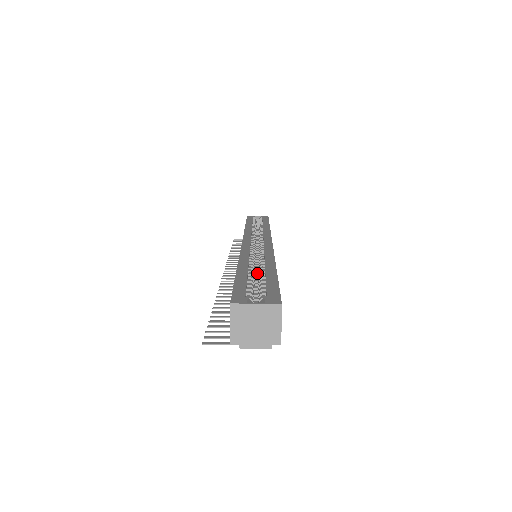
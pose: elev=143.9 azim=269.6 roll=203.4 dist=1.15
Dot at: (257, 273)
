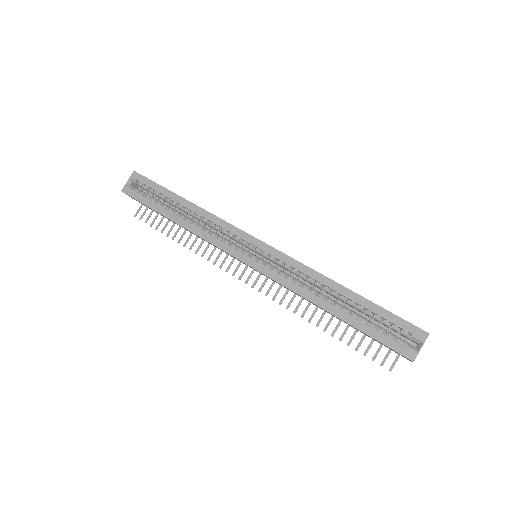
Dot at: (298, 279)
